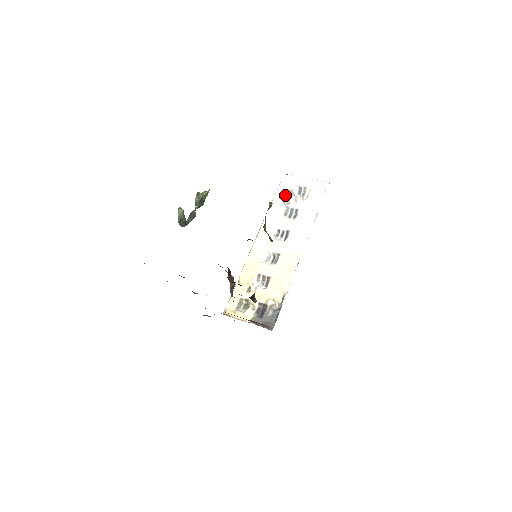
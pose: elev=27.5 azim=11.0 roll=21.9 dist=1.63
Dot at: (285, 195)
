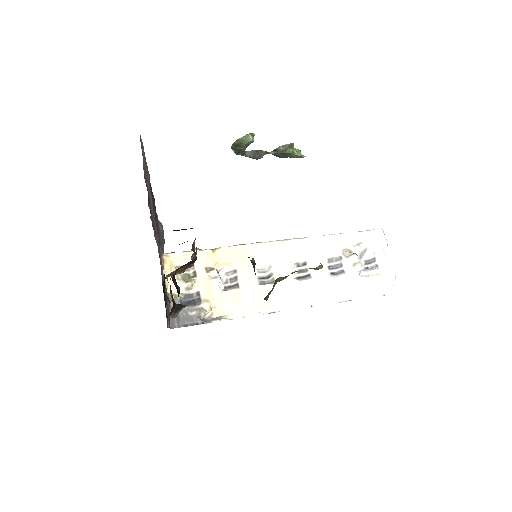
Dot at: (355, 246)
